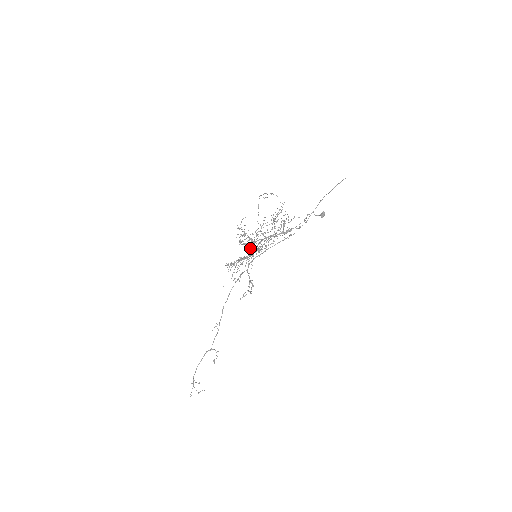
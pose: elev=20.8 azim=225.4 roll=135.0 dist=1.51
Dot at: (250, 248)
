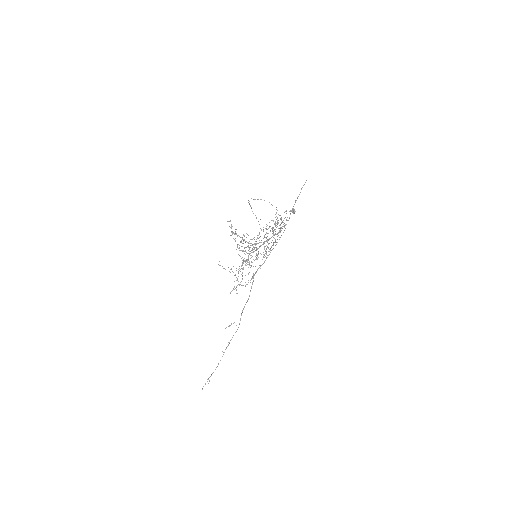
Dot at: occluded
